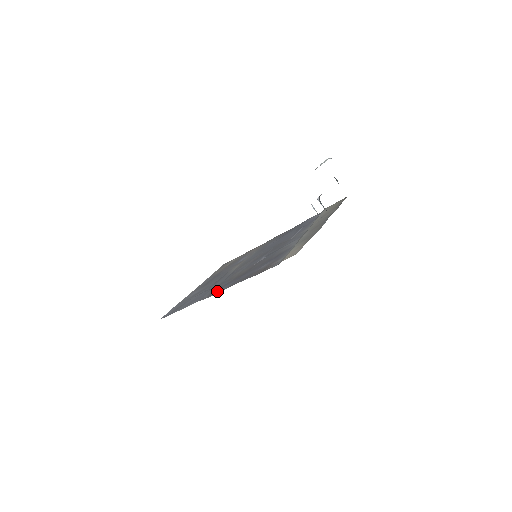
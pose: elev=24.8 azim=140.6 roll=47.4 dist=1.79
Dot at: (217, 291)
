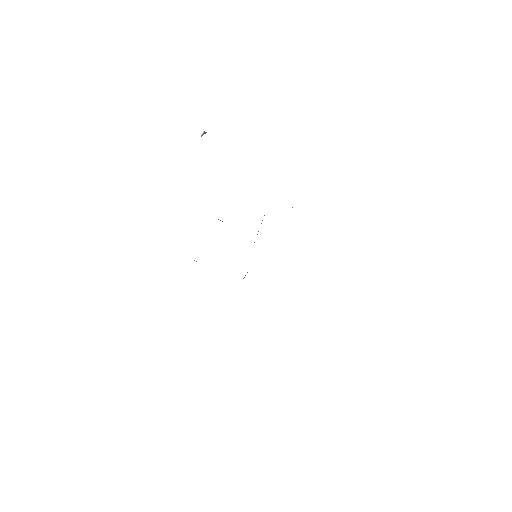
Dot at: occluded
